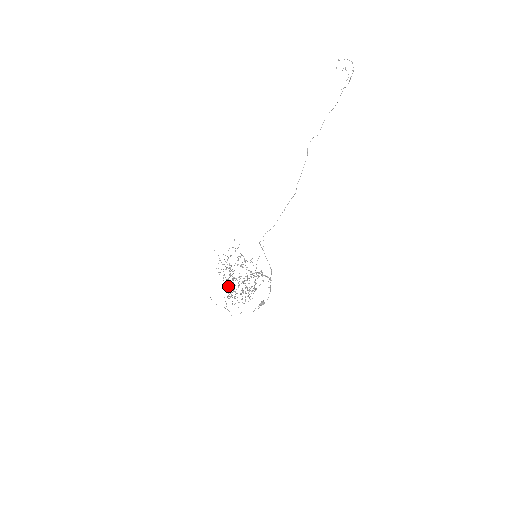
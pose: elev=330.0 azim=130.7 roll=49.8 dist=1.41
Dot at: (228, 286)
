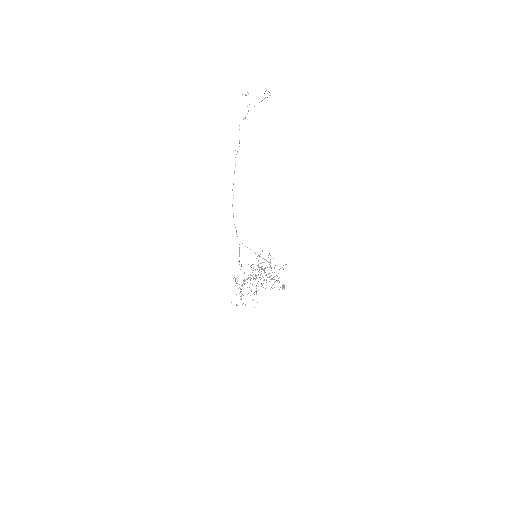
Dot at: occluded
